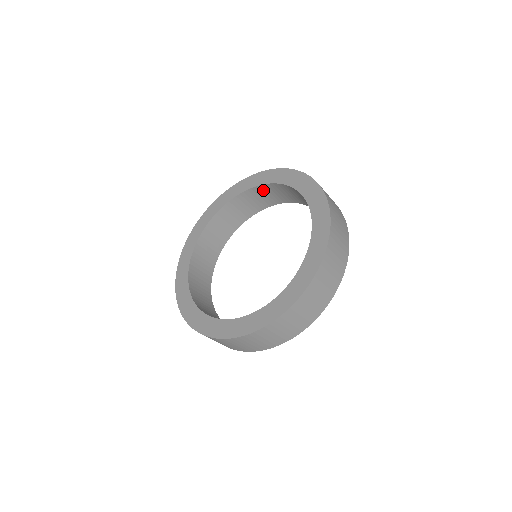
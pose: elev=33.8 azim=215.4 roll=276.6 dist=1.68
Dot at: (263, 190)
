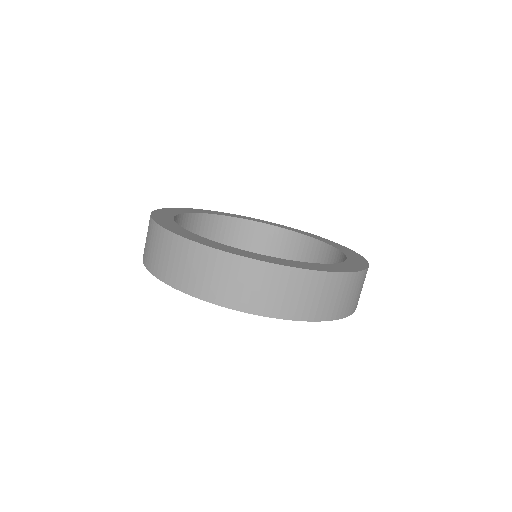
Dot at: (323, 252)
